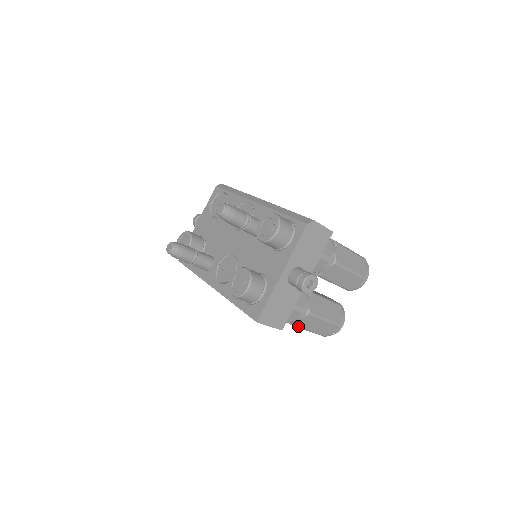
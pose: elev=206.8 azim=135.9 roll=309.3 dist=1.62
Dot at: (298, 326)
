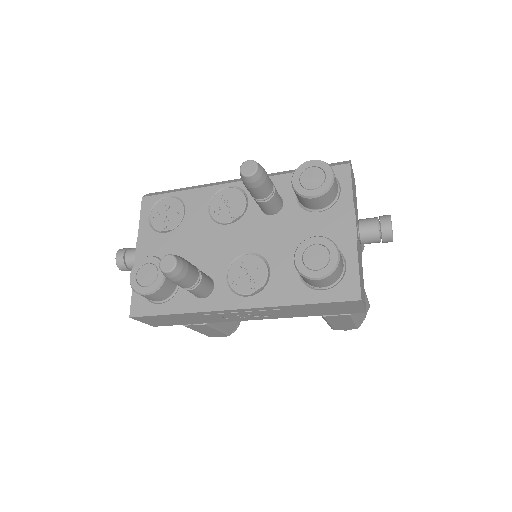
Dot at: (353, 314)
